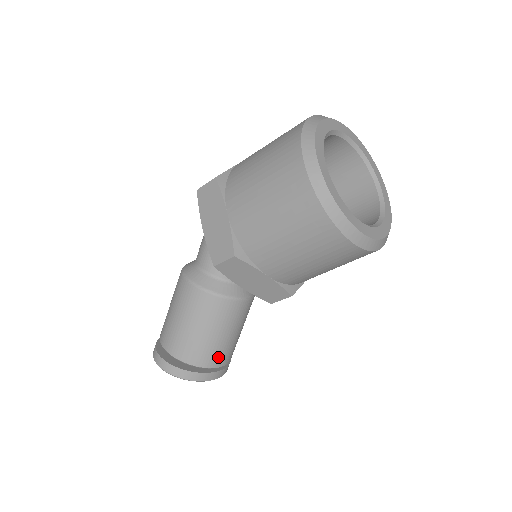
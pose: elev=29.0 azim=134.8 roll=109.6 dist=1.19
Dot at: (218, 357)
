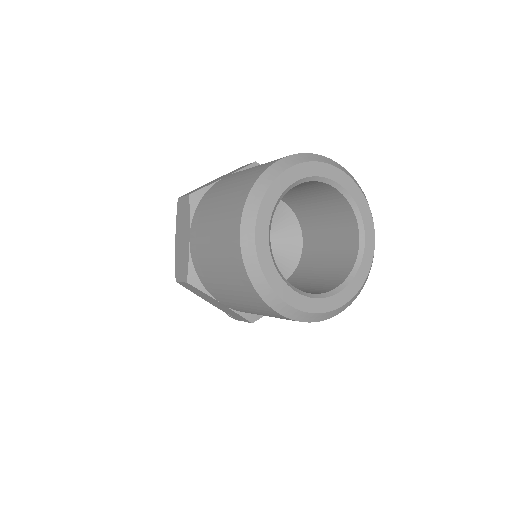
Dot at: occluded
